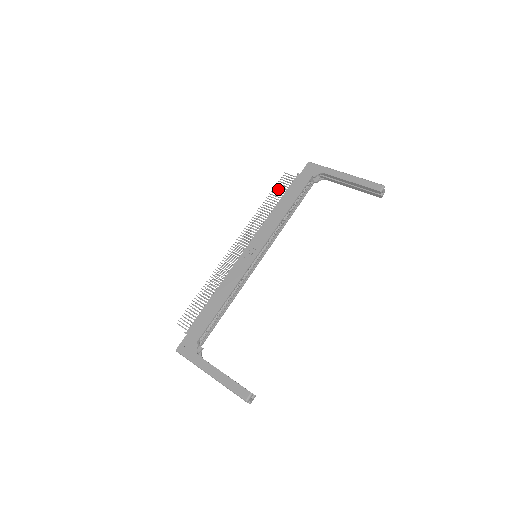
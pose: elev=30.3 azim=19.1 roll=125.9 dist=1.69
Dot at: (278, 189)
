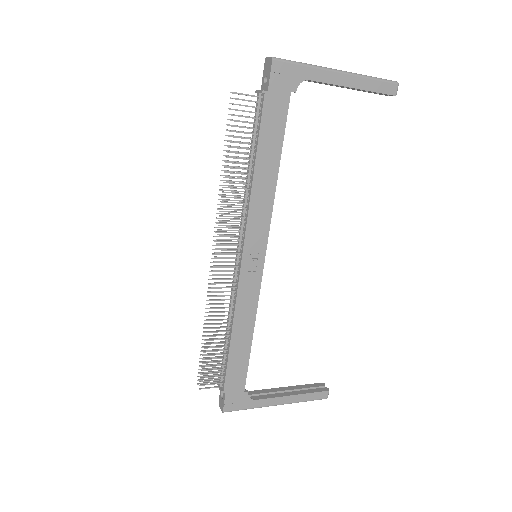
Dot at: occluded
